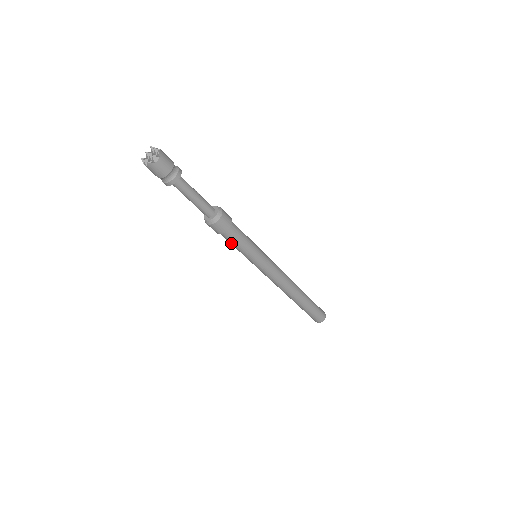
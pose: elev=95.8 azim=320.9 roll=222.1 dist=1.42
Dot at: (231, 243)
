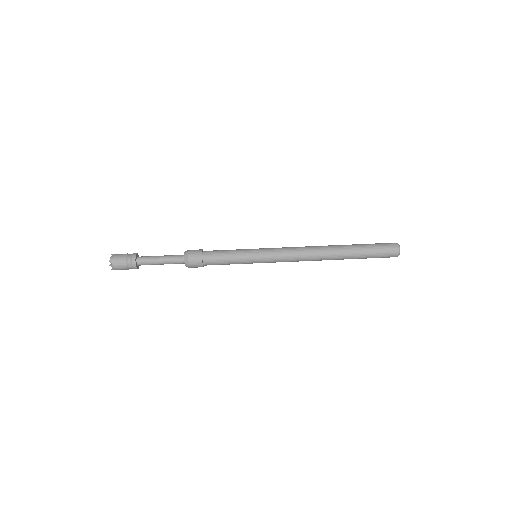
Dot at: (221, 260)
